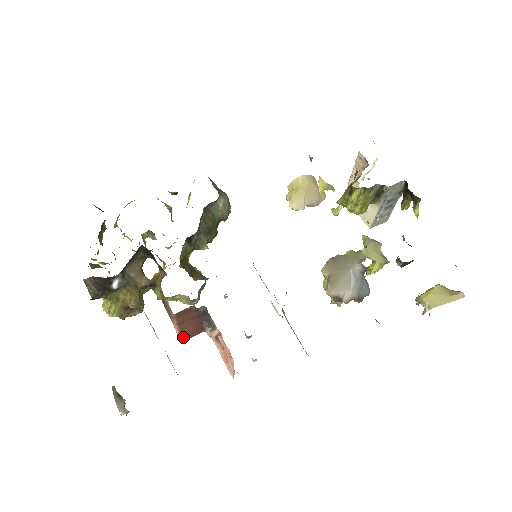
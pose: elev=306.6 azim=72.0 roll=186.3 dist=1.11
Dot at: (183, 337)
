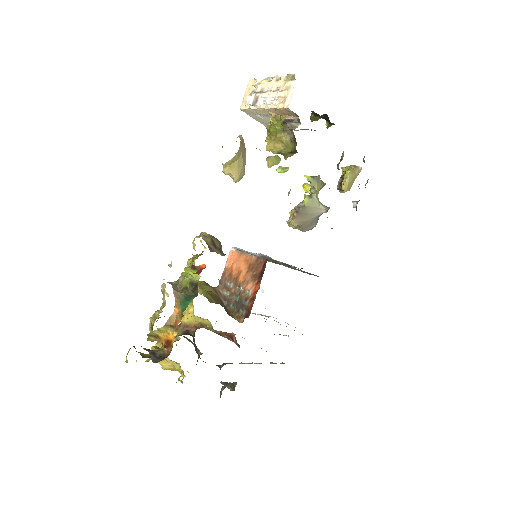
Dot at: occluded
